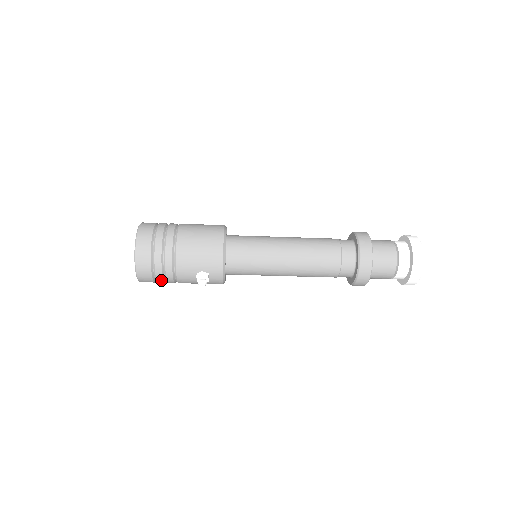
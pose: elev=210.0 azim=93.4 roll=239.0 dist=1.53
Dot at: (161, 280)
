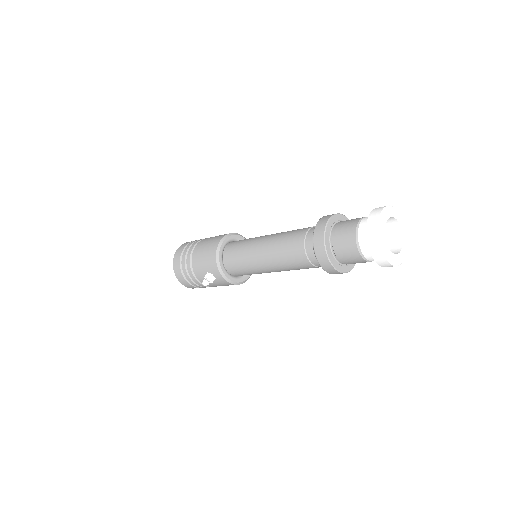
Dot at: (195, 284)
